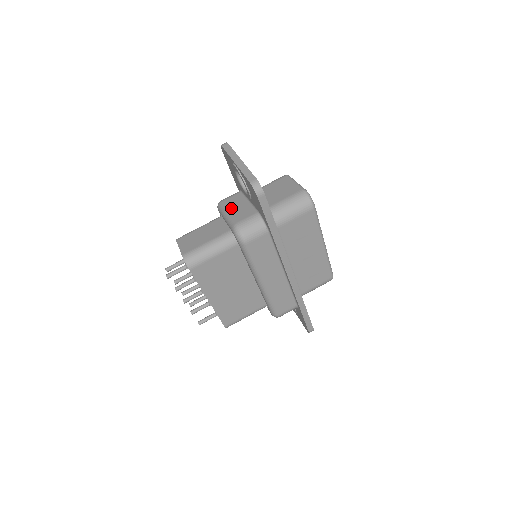
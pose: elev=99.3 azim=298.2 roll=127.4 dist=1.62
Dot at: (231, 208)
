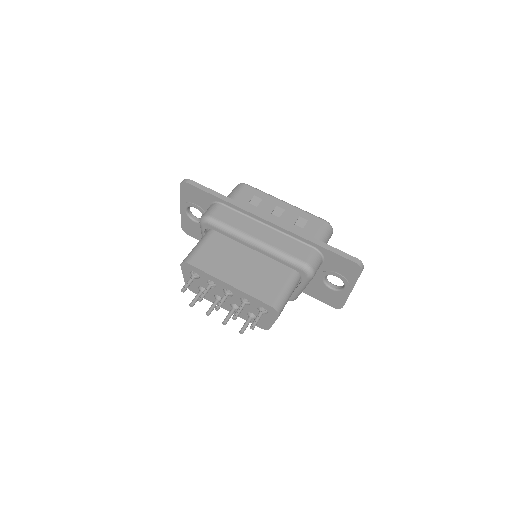
Dot at: occluded
